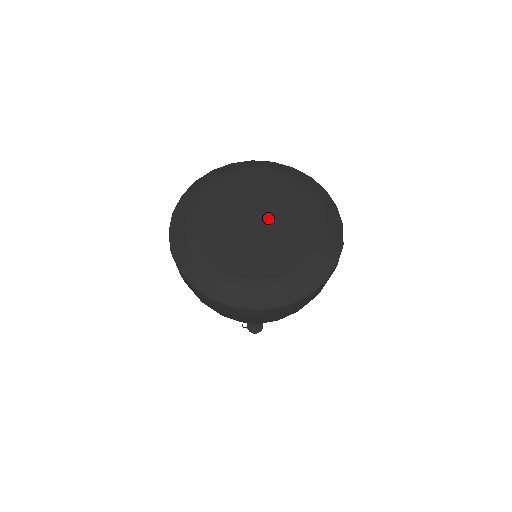
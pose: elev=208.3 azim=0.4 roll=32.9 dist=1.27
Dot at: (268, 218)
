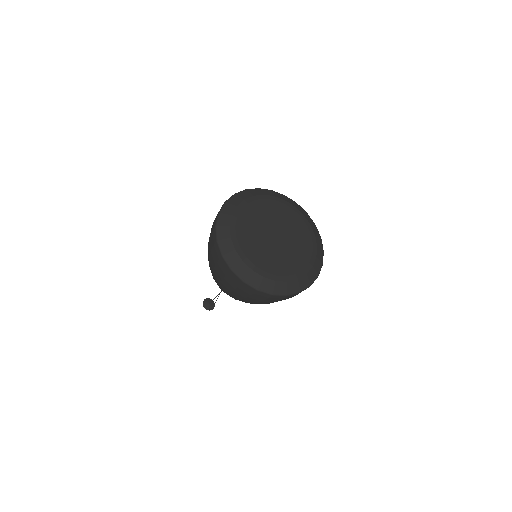
Dot at: (278, 230)
